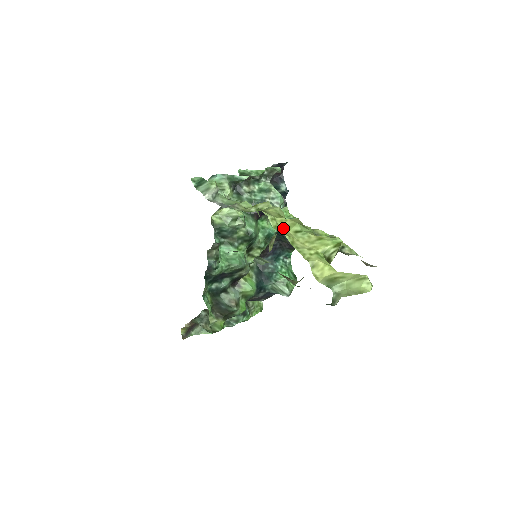
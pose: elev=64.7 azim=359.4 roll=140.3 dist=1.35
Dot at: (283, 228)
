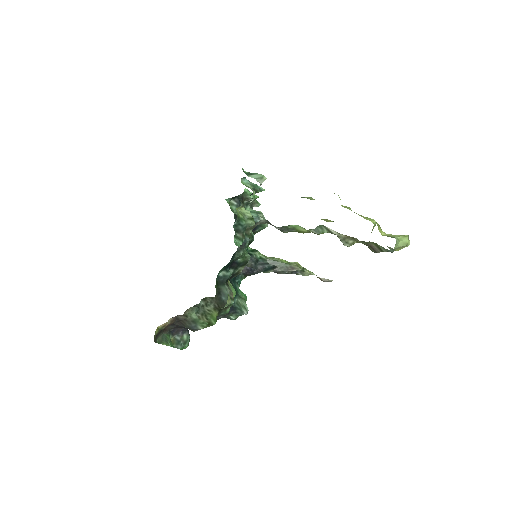
Dot at: occluded
